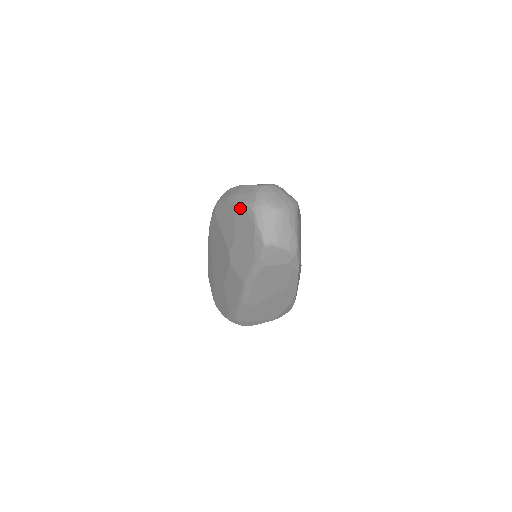
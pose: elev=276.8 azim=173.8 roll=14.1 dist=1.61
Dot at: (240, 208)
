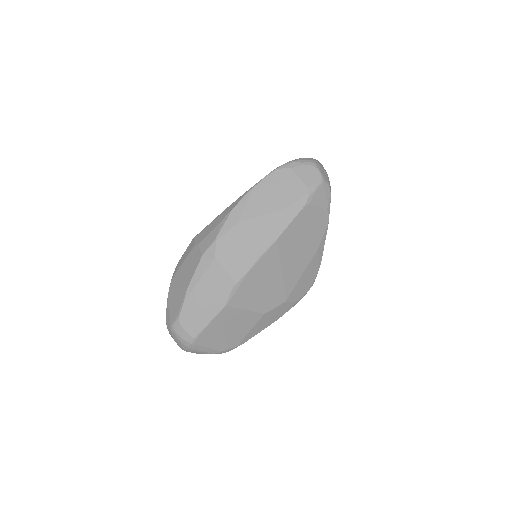
Dot at: occluded
